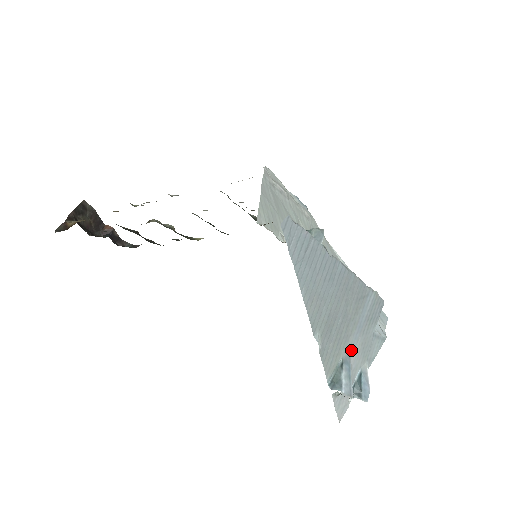
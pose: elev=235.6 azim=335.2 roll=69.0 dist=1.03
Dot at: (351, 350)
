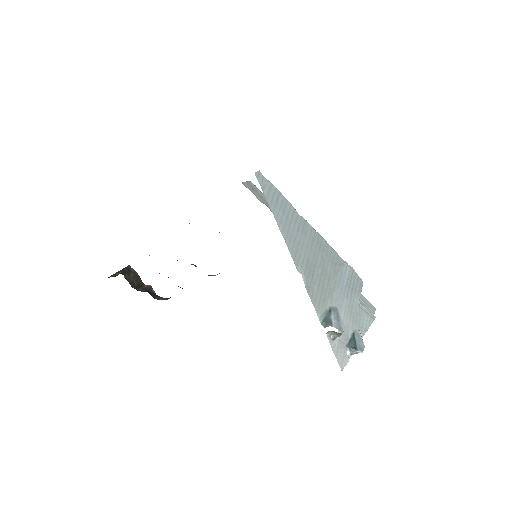
Dot at: (338, 305)
